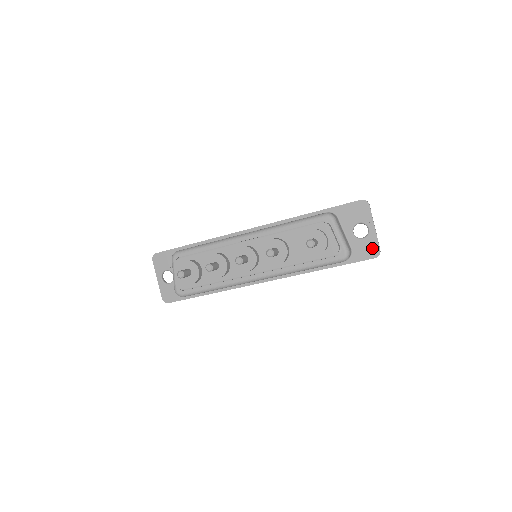
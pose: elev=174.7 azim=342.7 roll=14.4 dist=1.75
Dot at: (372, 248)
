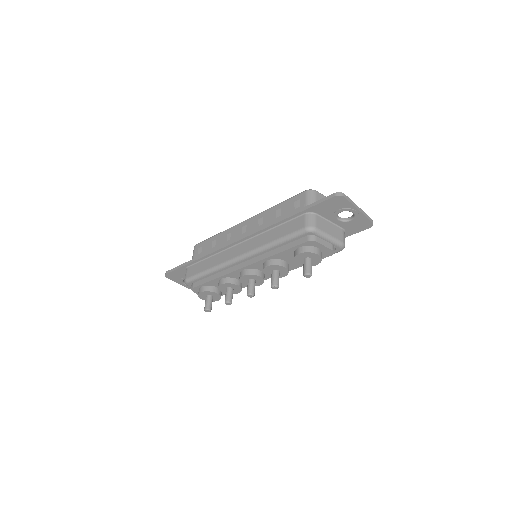
Dot at: (363, 223)
